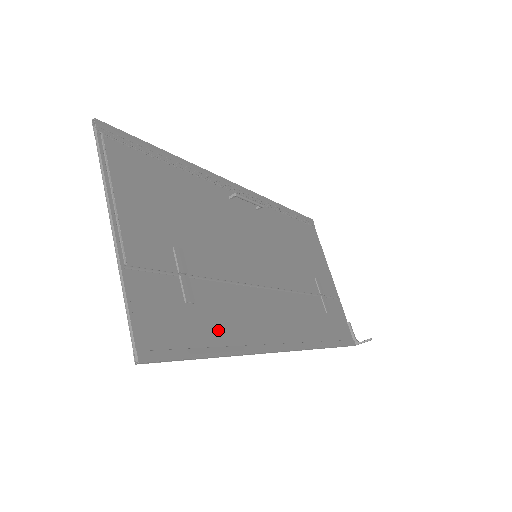
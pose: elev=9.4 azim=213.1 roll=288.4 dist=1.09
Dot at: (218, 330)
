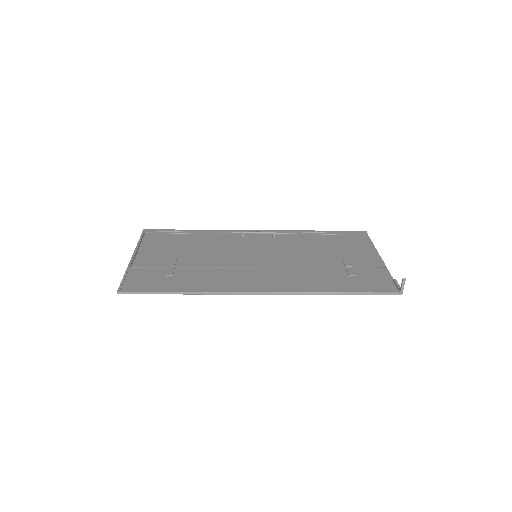
Dot at: (188, 284)
